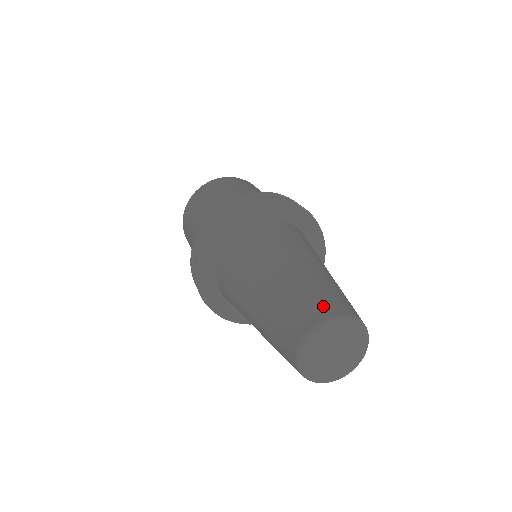
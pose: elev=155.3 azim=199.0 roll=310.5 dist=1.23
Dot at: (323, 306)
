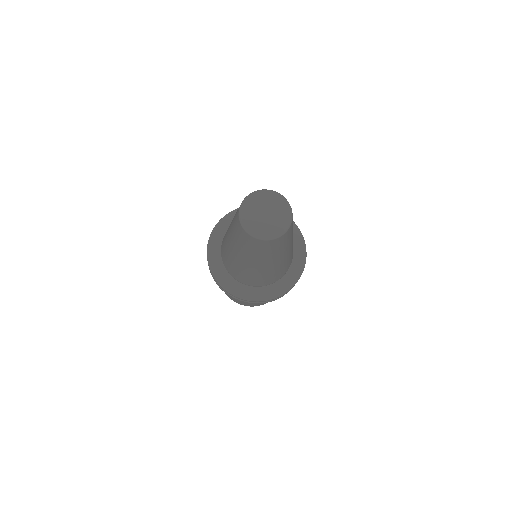
Dot at: occluded
